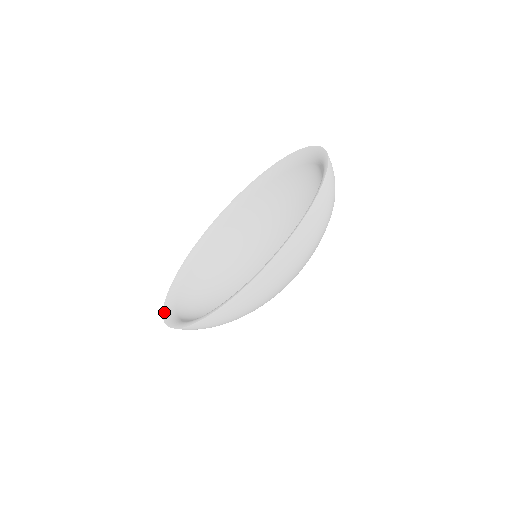
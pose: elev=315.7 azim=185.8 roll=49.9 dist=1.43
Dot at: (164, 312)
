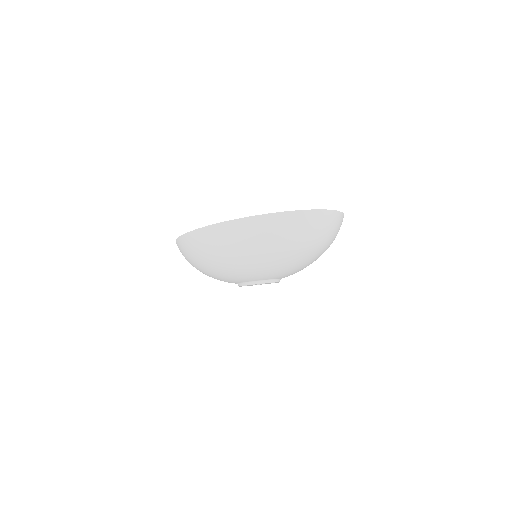
Dot at: occluded
